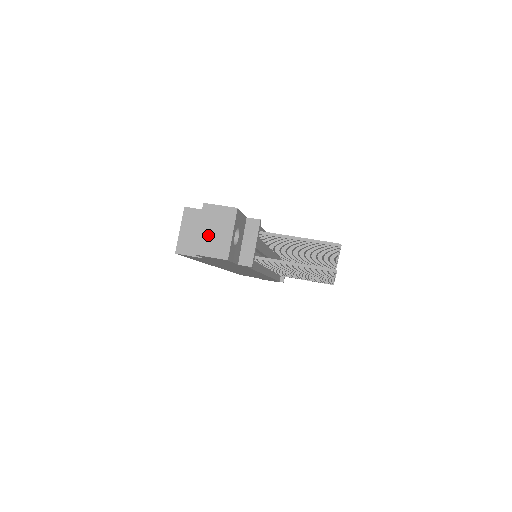
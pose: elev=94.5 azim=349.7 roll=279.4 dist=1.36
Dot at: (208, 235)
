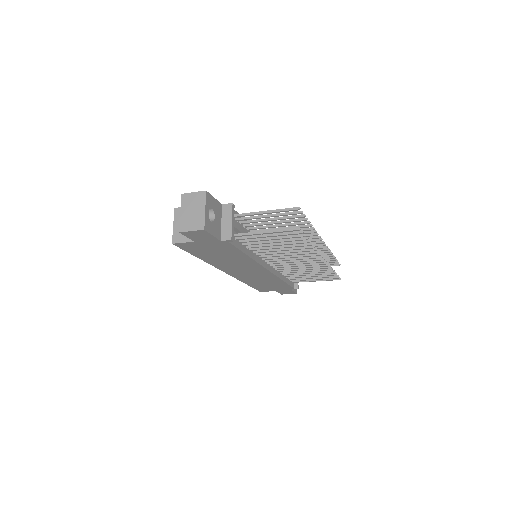
Dot at: (188, 216)
